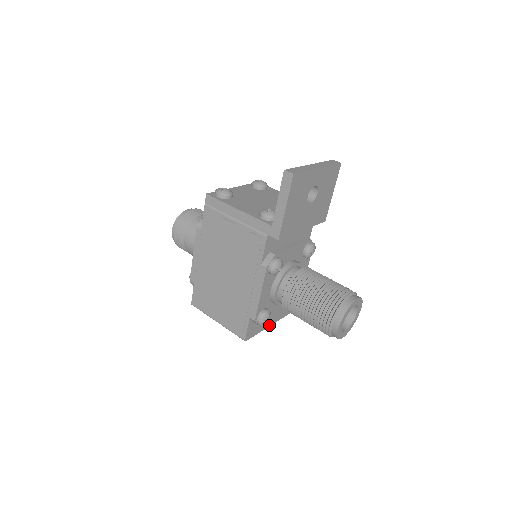
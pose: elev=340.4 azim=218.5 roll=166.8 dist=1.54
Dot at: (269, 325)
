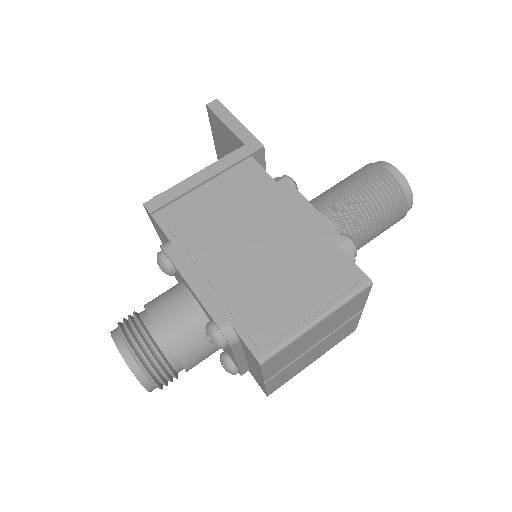
Dot at: (361, 309)
